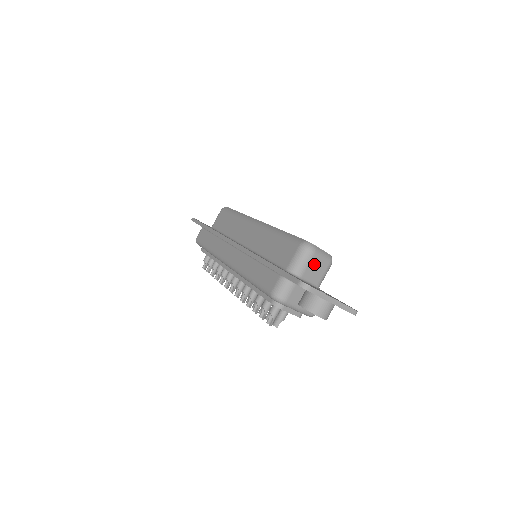
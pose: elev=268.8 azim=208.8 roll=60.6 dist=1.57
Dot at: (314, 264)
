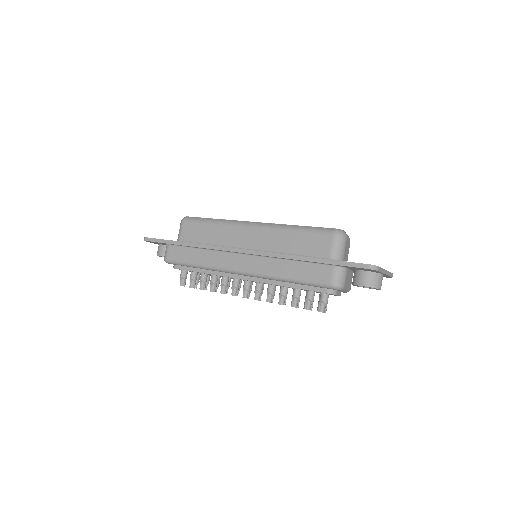
Dot at: (346, 247)
